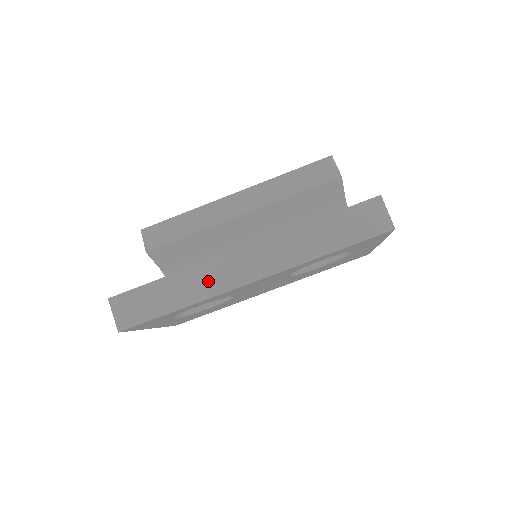
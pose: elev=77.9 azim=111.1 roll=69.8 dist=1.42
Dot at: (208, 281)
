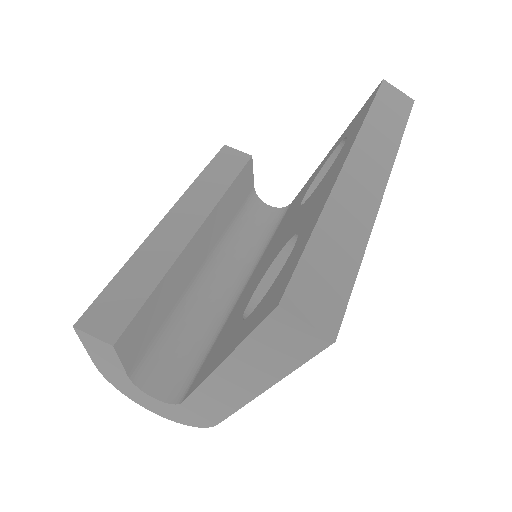
Dot at: (354, 208)
